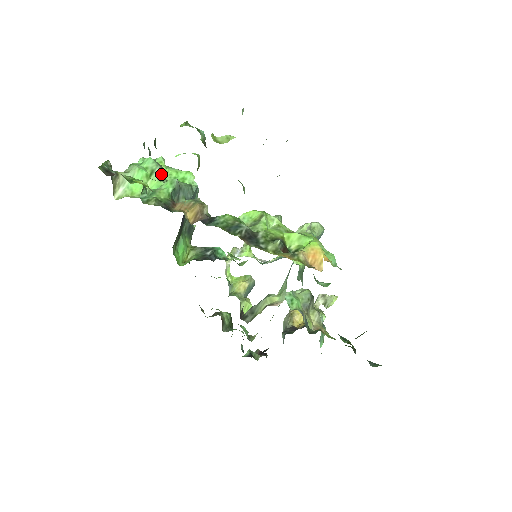
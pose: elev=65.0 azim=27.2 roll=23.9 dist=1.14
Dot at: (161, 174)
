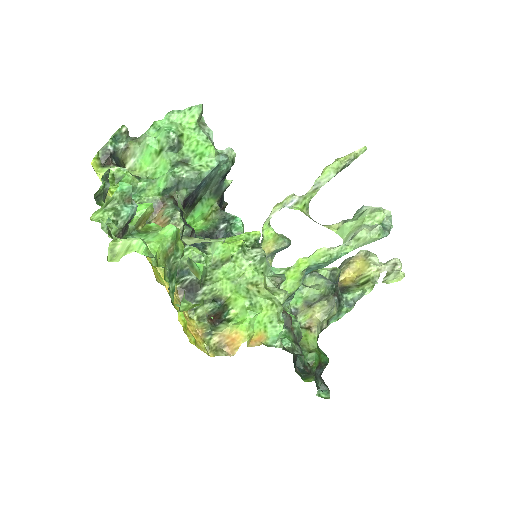
Dot at: (173, 151)
